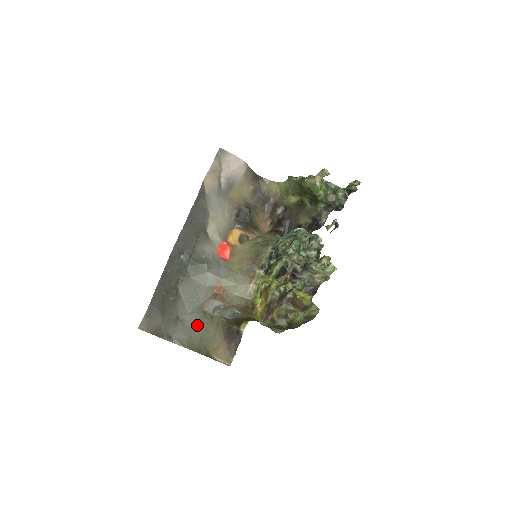
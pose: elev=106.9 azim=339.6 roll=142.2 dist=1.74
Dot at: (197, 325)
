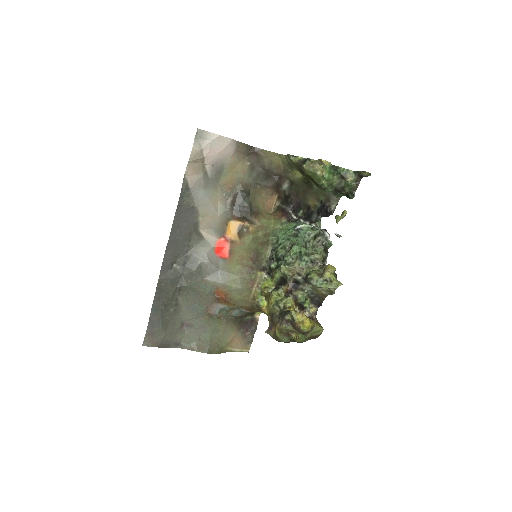
Dot at: (205, 327)
